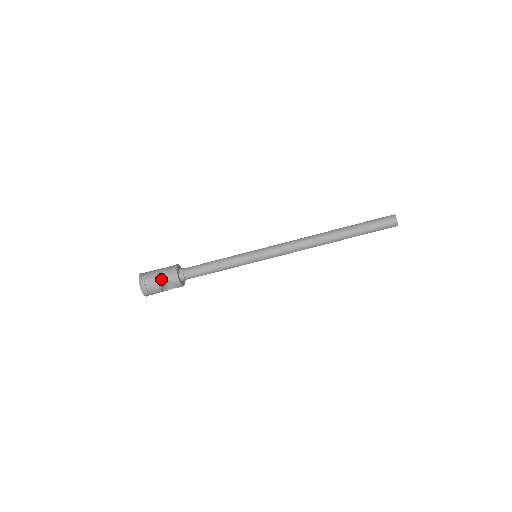
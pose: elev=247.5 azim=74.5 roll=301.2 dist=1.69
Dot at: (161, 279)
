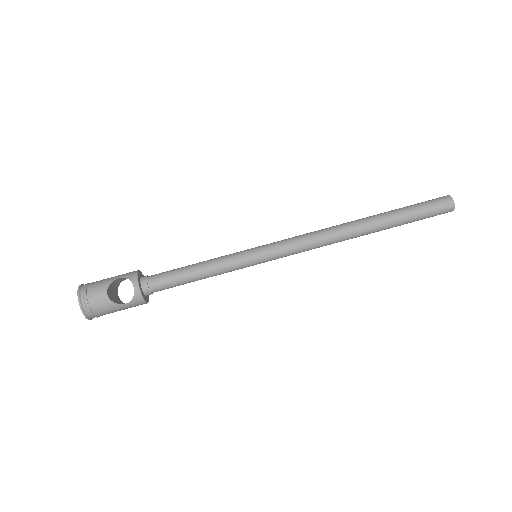
Dot at: (112, 278)
